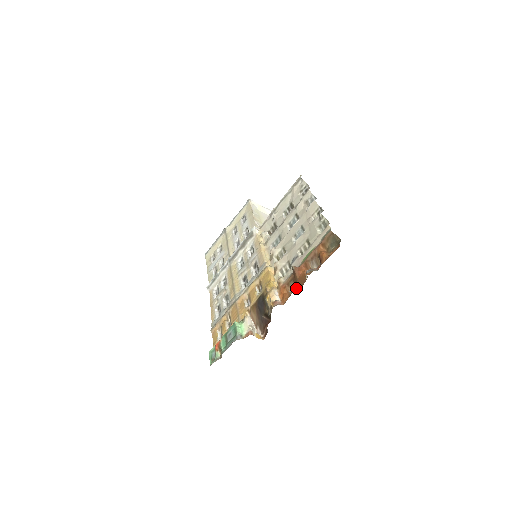
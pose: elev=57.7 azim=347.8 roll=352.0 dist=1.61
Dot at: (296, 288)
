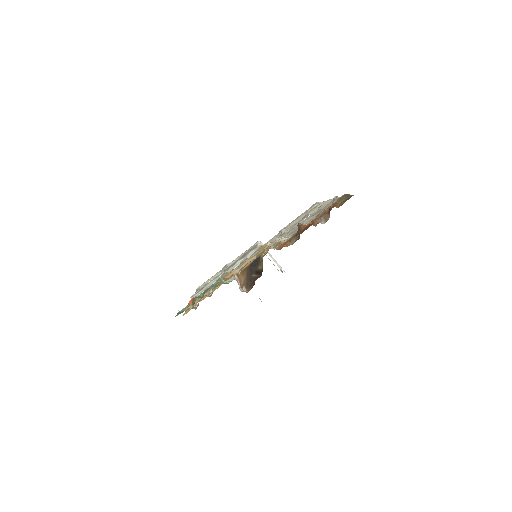
Dot at: (299, 234)
